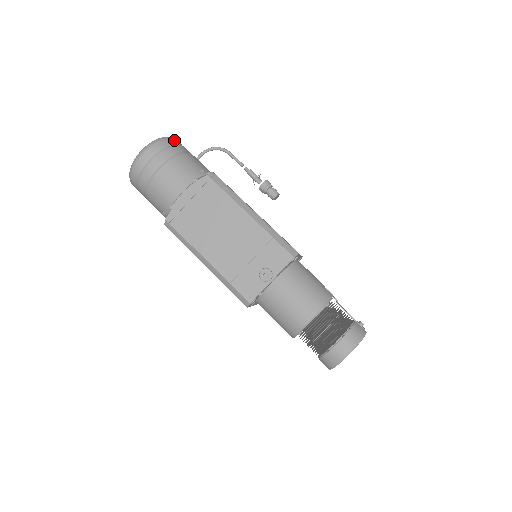
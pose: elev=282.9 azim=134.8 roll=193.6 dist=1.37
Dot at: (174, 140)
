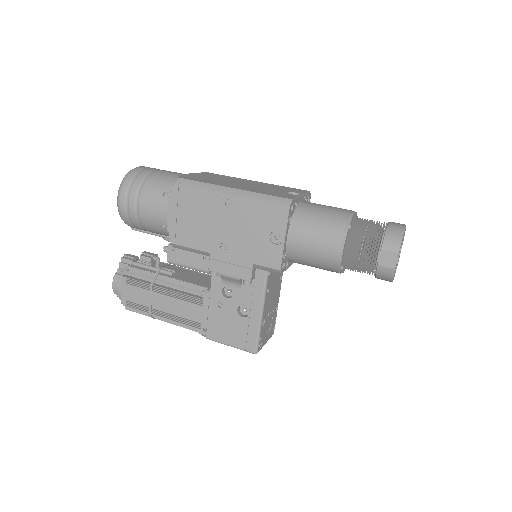
Dot at: occluded
